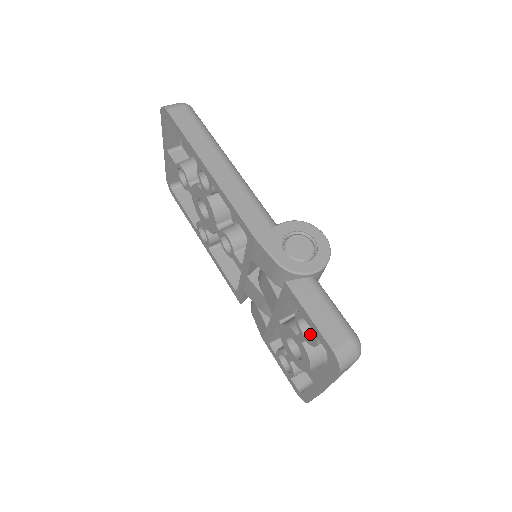
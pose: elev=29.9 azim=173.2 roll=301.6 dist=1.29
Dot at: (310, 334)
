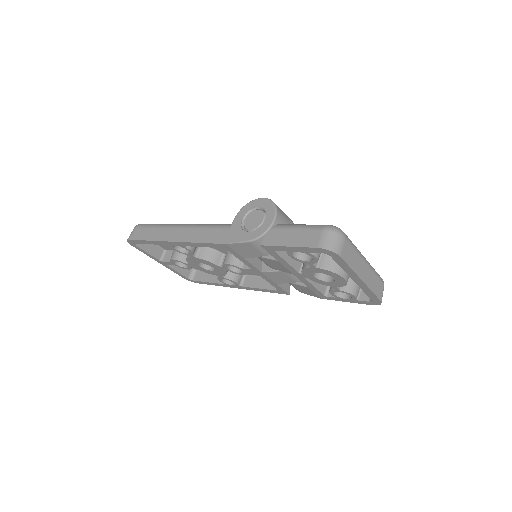
Dot at: (311, 257)
